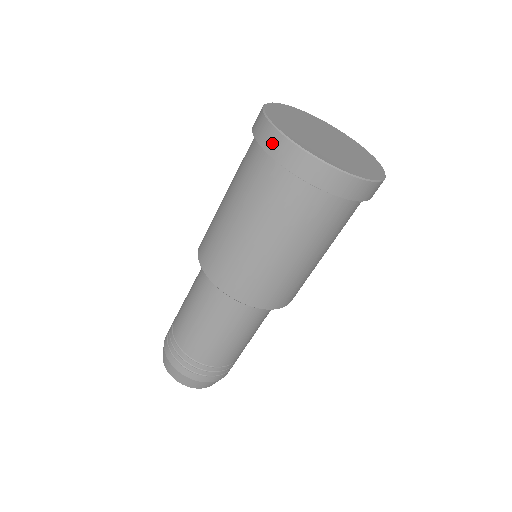
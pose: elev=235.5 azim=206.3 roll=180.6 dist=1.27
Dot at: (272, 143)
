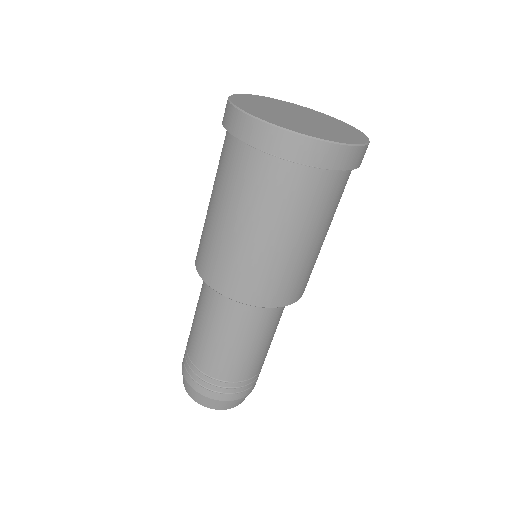
Dot at: (246, 130)
